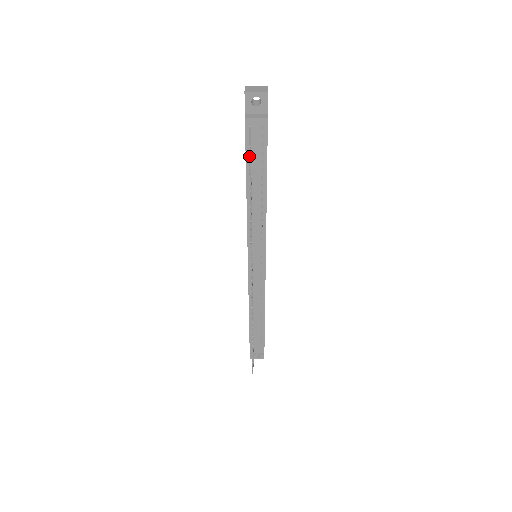
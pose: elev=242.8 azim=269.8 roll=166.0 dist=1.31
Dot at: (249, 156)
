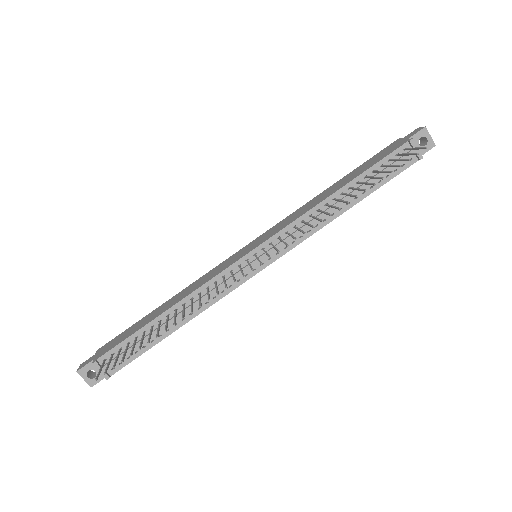
Dot at: occluded
